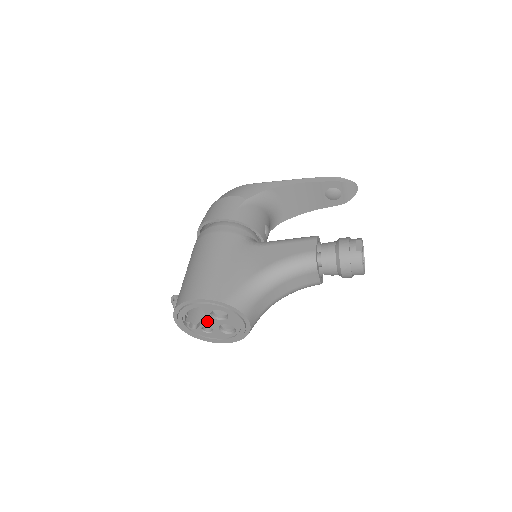
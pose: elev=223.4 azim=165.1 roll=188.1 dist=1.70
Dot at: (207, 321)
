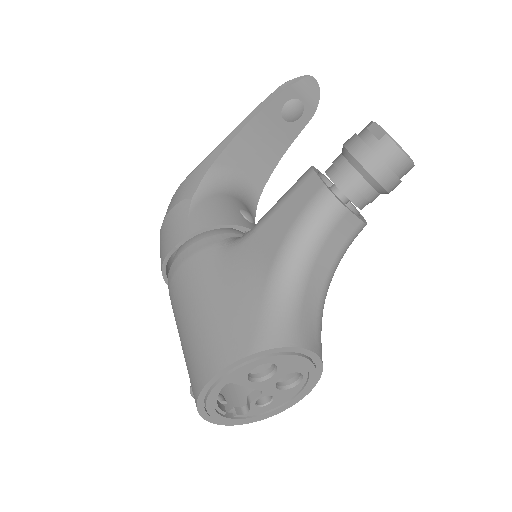
Dot at: (255, 390)
